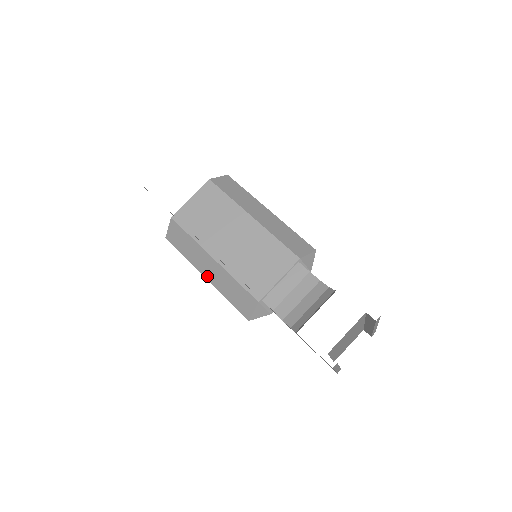
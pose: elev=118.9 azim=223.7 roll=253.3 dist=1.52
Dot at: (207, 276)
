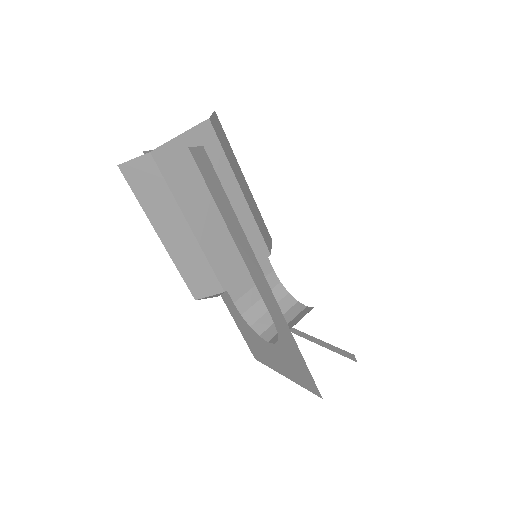
Dot at: (164, 239)
